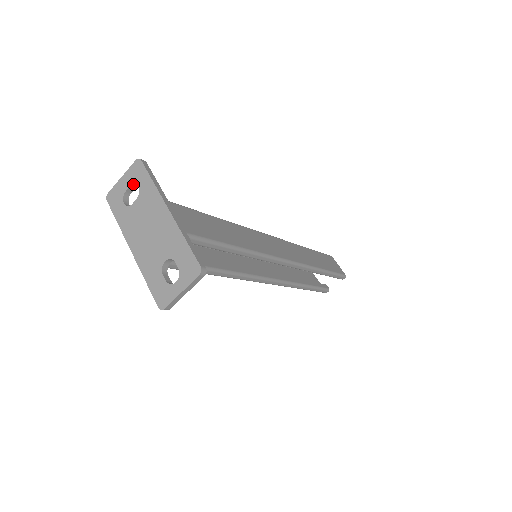
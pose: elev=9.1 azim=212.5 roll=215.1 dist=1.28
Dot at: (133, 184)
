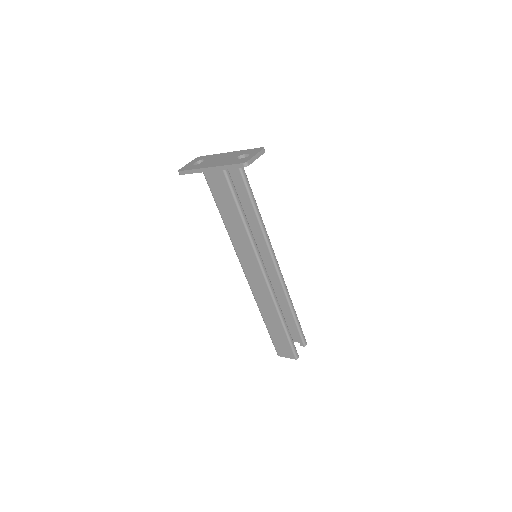
Dot at: (198, 161)
